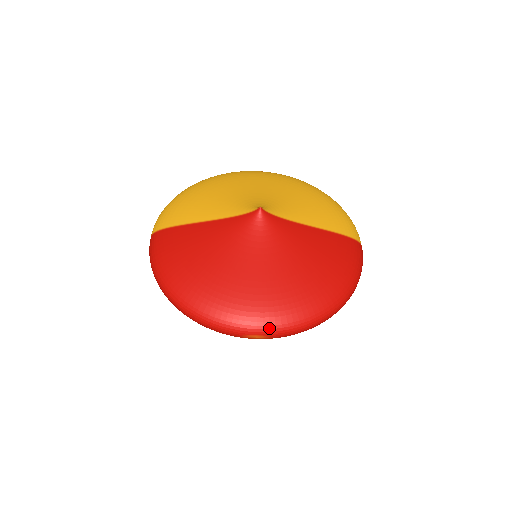
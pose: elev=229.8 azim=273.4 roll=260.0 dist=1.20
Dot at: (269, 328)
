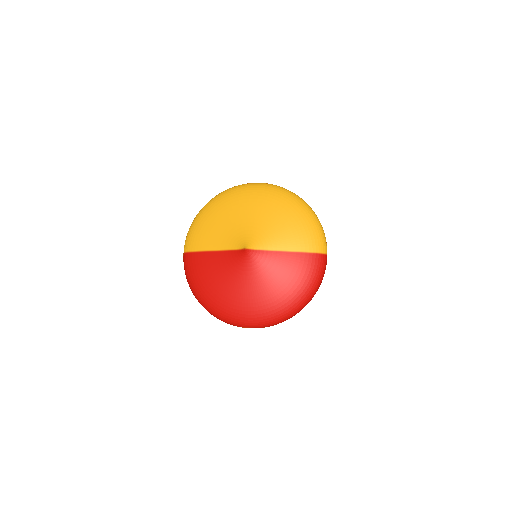
Dot at: (256, 326)
